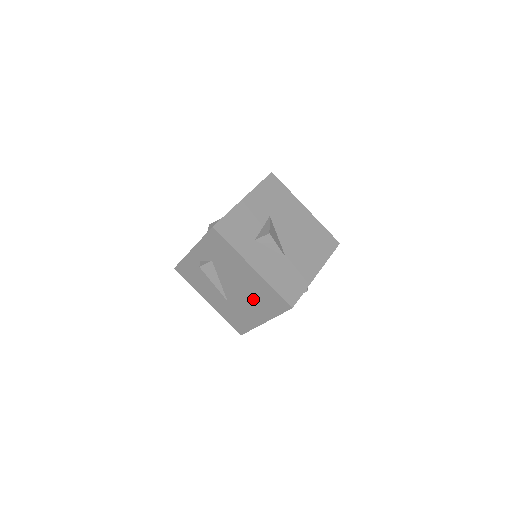
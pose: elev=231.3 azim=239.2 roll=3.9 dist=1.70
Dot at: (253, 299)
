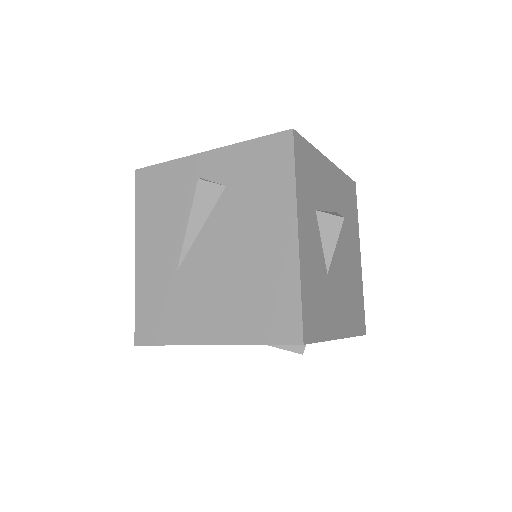
Dot at: (235, 289)
